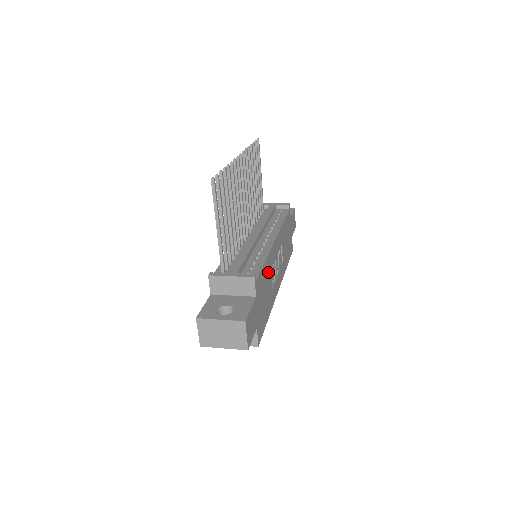
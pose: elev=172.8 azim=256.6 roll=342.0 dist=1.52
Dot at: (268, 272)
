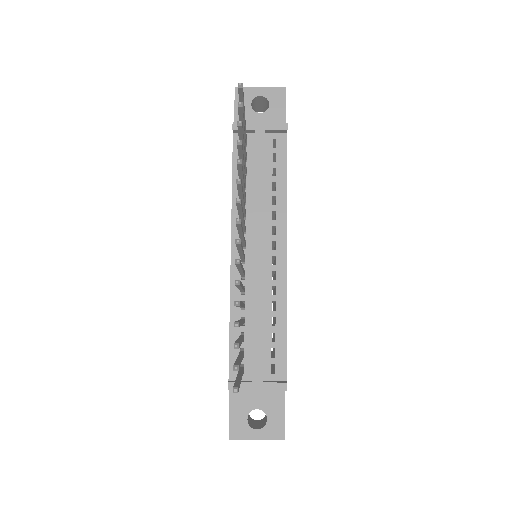
Dot at: occluded
